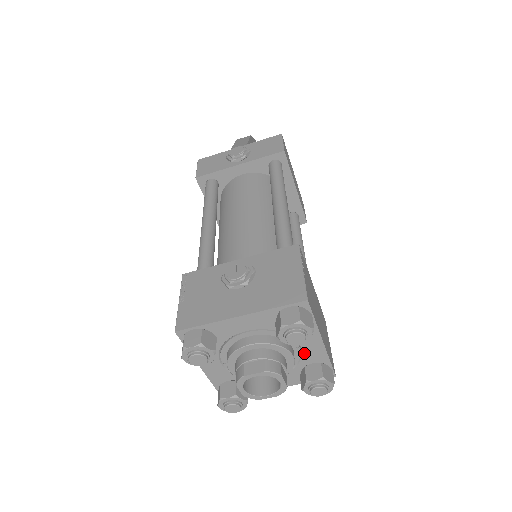
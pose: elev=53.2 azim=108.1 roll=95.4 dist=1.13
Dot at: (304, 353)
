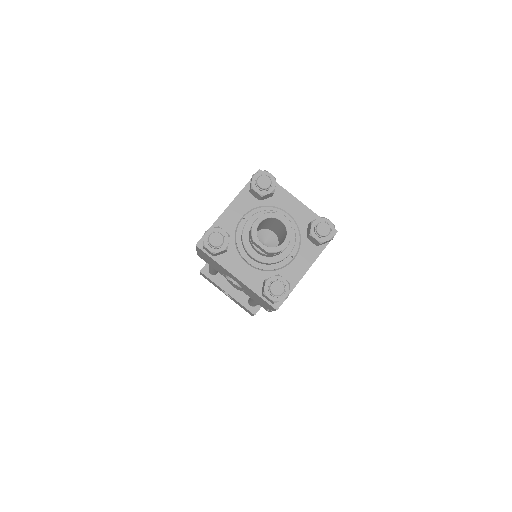
Dot at: (289, 266)
